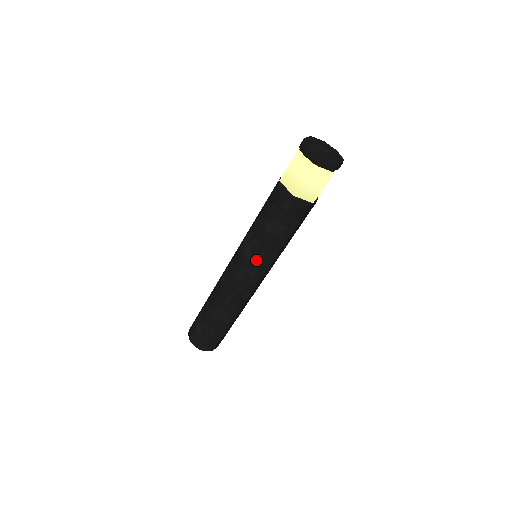
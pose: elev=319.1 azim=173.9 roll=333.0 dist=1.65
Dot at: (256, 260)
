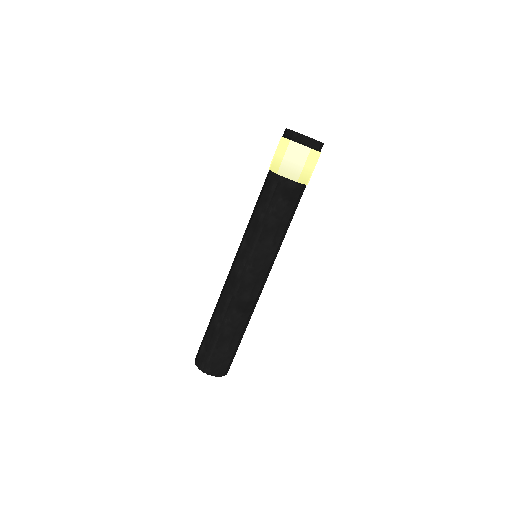
Dot at: (251, 250)
